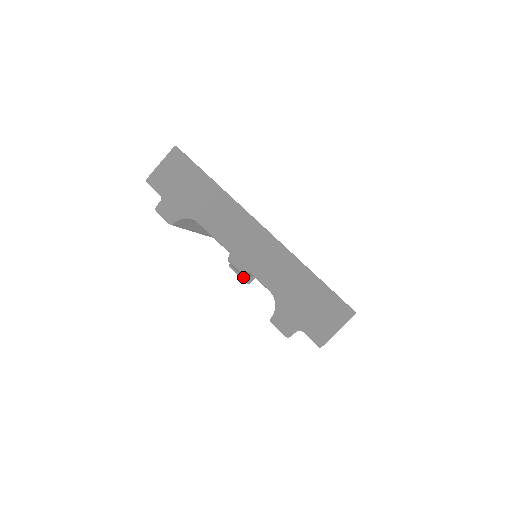
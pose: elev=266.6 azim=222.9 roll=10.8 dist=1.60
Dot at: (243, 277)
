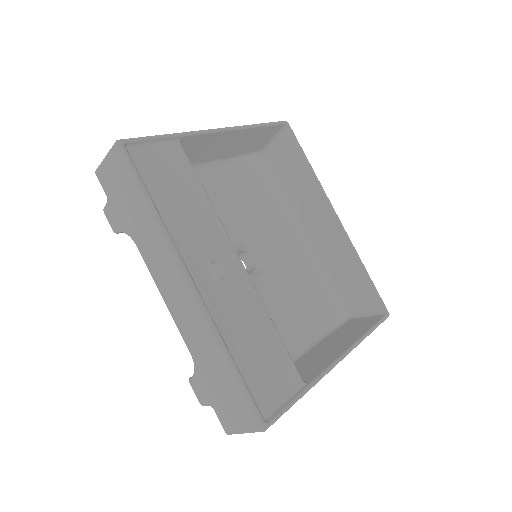
Dot at: occluded
